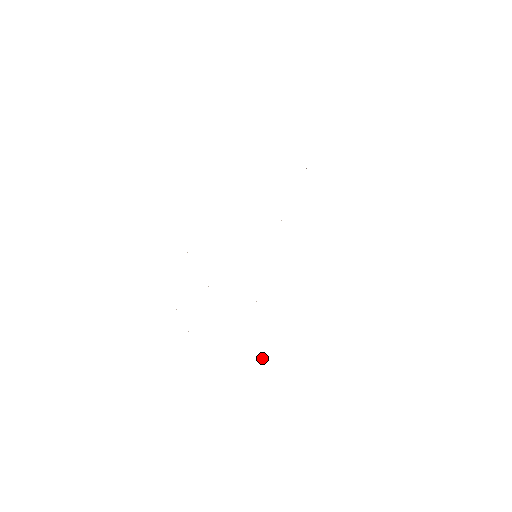
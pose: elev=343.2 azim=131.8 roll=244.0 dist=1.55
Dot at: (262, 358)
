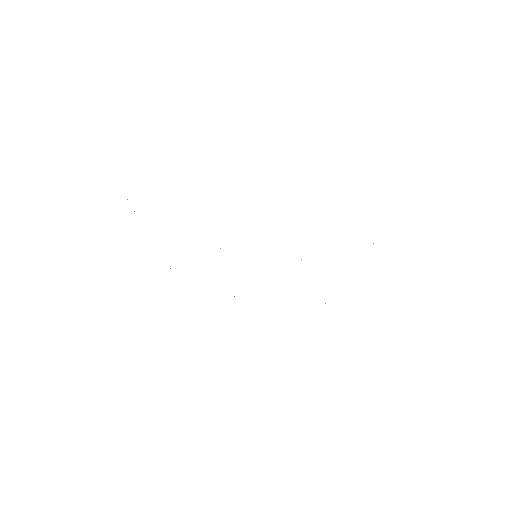
Dot at: occluded
